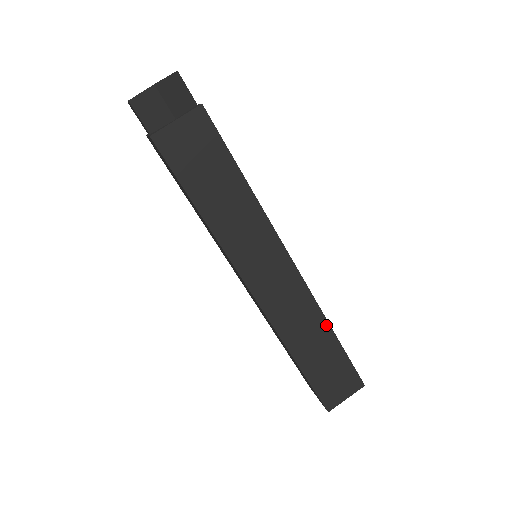
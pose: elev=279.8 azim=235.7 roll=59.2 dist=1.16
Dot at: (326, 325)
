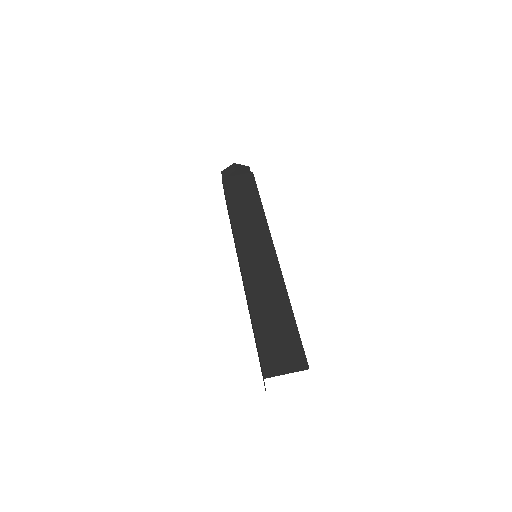
Dot at: (286, 299)
